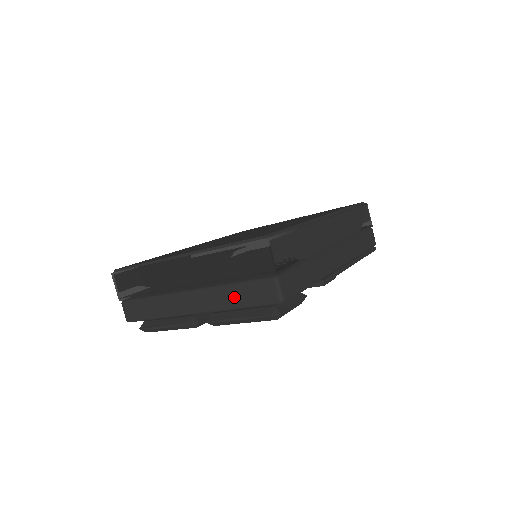
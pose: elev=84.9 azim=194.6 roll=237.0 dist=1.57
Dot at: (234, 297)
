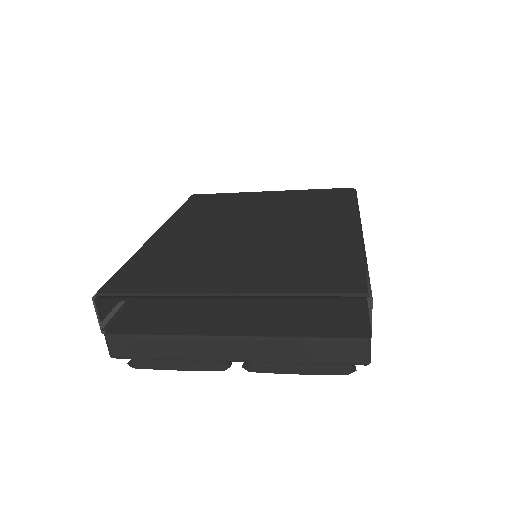
Dot at: (302, 352)
